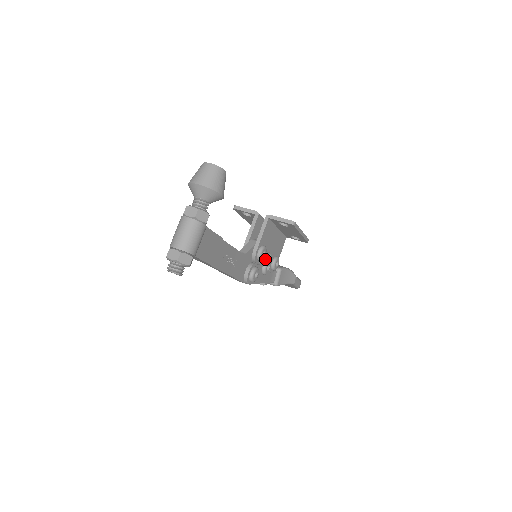
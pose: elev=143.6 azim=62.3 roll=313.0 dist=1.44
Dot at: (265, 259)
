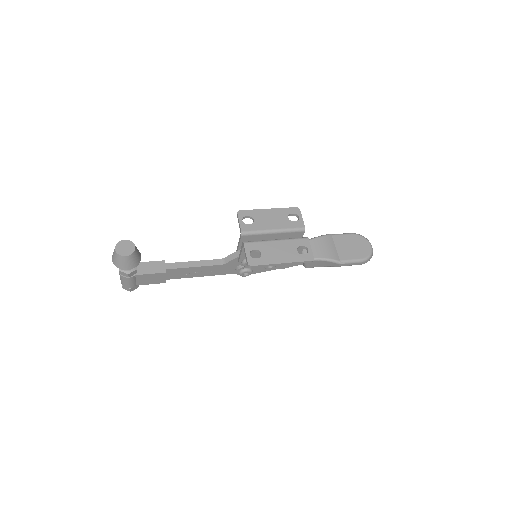
Dot at: occluded
